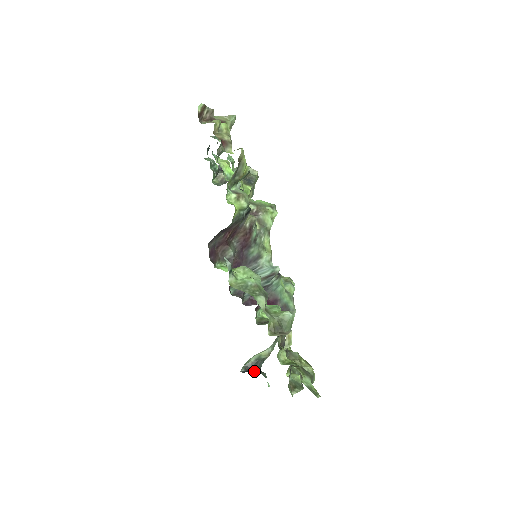
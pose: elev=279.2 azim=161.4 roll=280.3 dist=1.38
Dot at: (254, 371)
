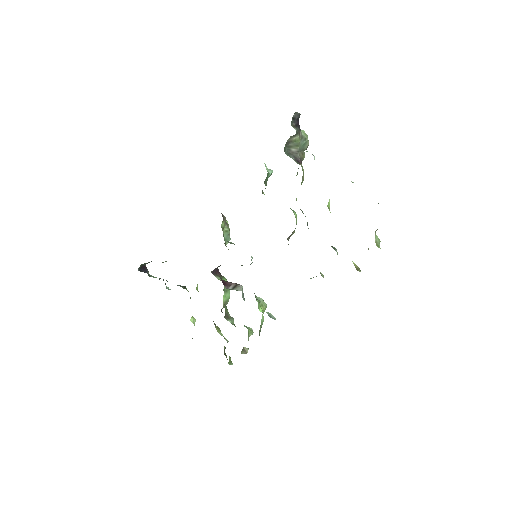
Dot at: (146, 271)
